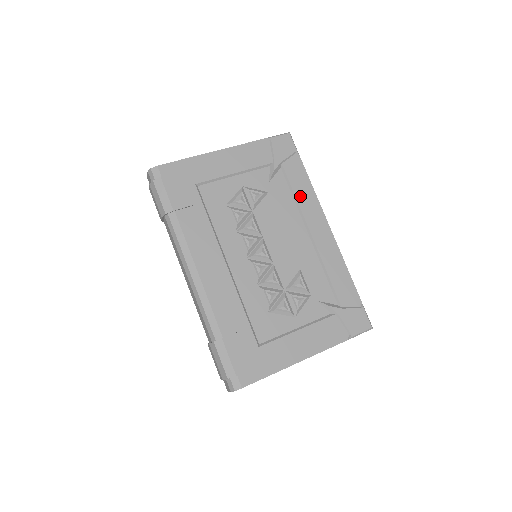
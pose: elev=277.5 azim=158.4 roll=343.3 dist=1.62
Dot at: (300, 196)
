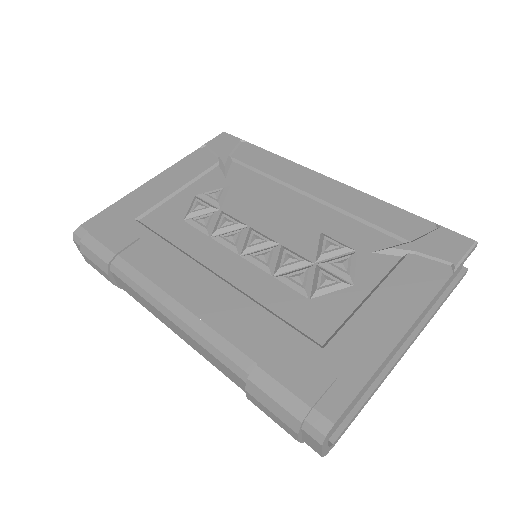
Dot at: (271, 170)
